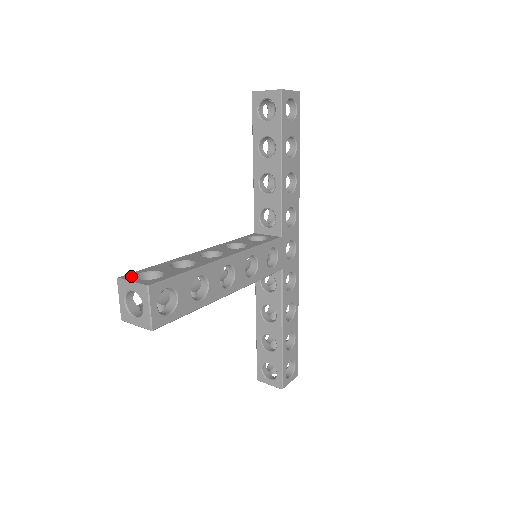
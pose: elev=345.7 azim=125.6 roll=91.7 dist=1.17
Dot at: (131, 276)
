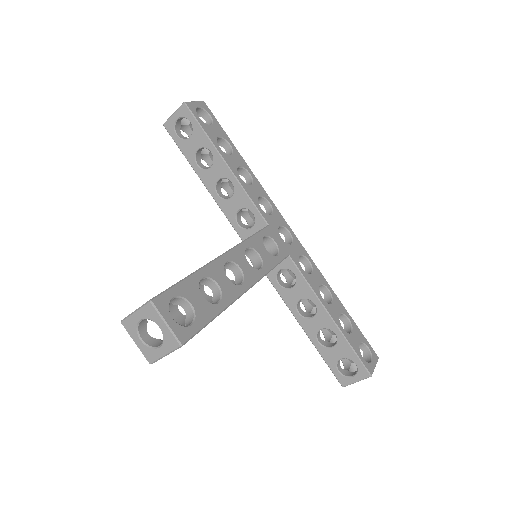
Dot at: occluded
